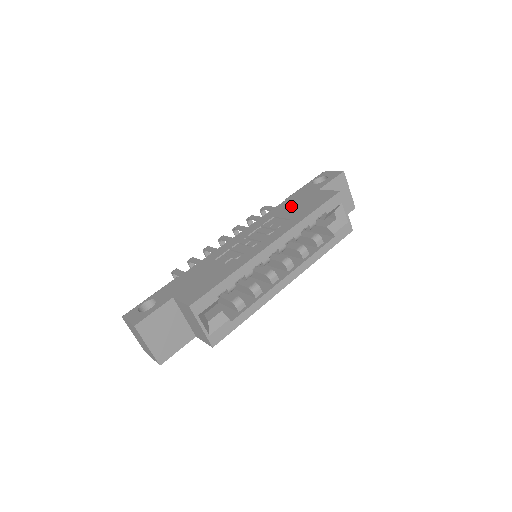
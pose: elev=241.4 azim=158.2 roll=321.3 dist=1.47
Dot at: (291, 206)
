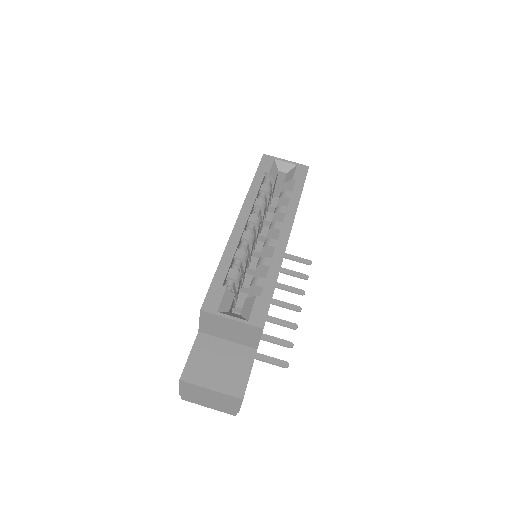
Dot at: occluded
